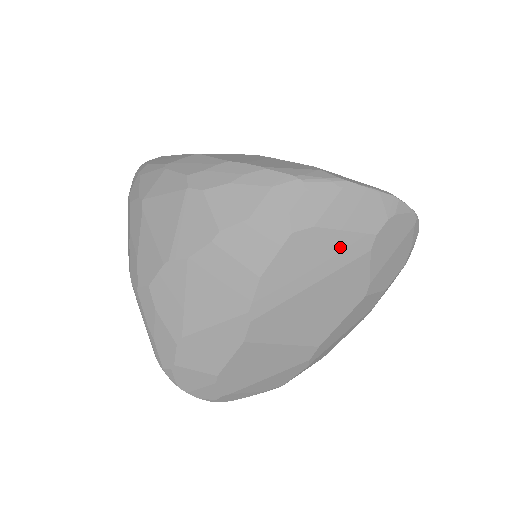
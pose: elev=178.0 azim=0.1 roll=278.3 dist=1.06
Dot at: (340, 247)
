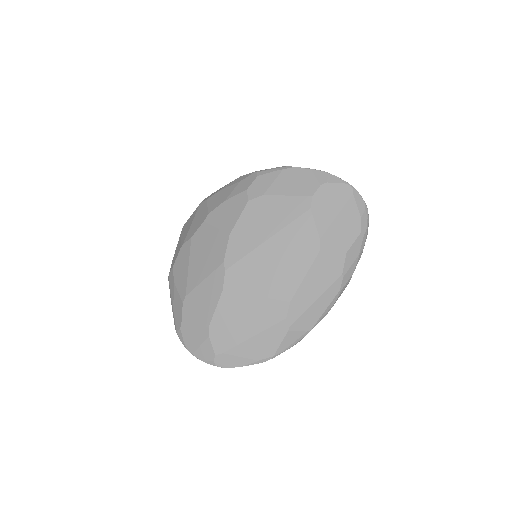
Dot at: (285, 208)
